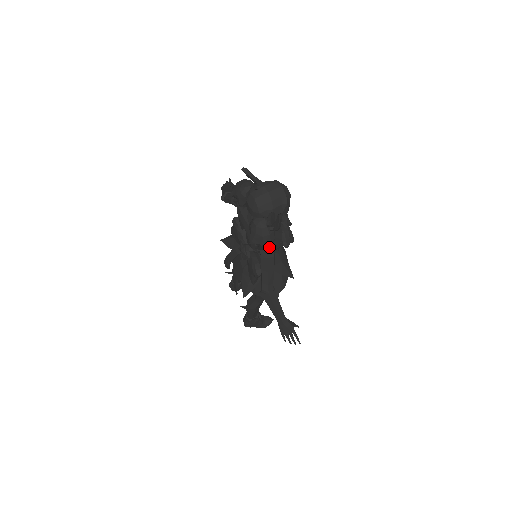
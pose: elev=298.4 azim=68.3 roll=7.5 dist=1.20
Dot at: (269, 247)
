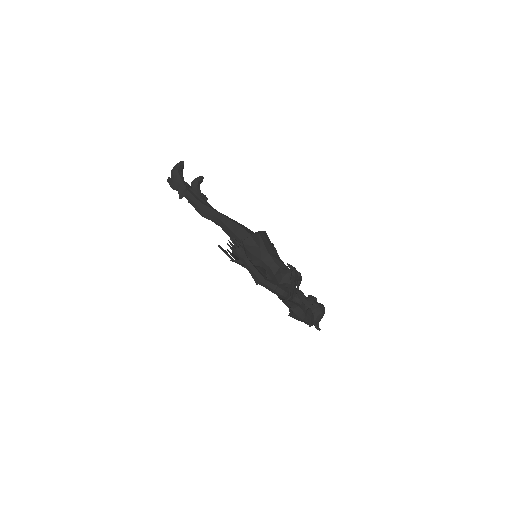
Dot at: occluded
